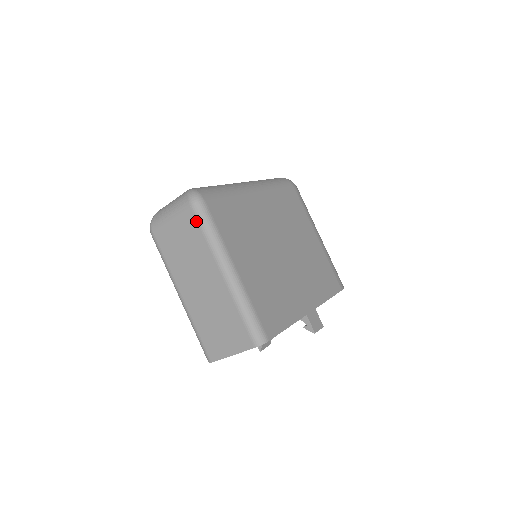
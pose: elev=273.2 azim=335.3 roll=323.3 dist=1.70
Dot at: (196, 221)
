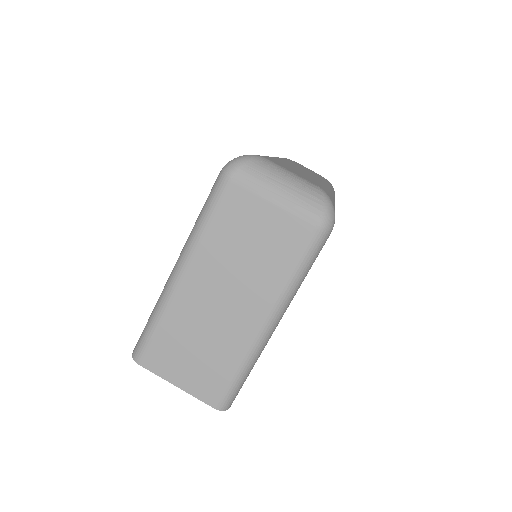
Dot at: (303, 246)
